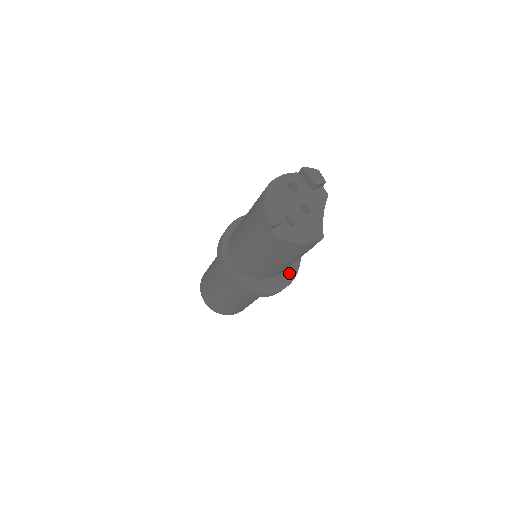
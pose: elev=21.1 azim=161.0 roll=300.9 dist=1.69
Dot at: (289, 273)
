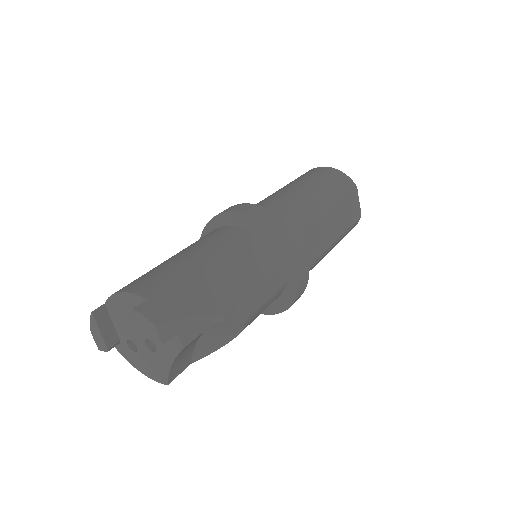
Dot at: (271, 307)
